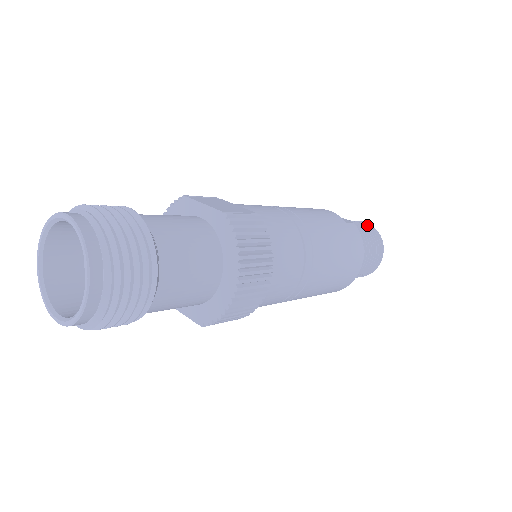
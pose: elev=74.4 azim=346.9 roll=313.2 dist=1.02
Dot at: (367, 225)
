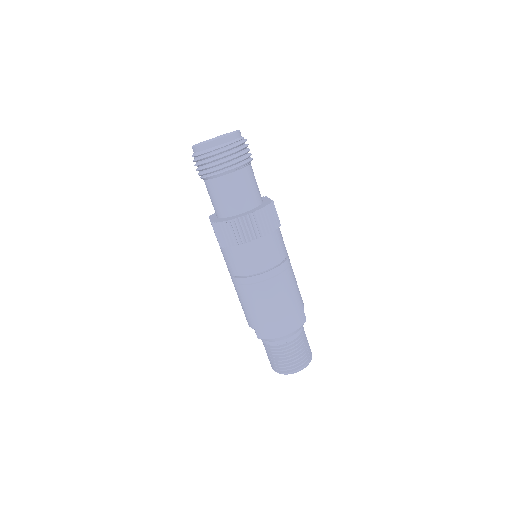
Dot at: (310, 350)
